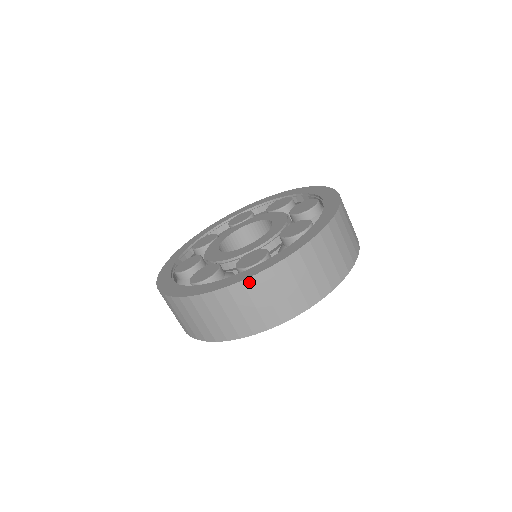
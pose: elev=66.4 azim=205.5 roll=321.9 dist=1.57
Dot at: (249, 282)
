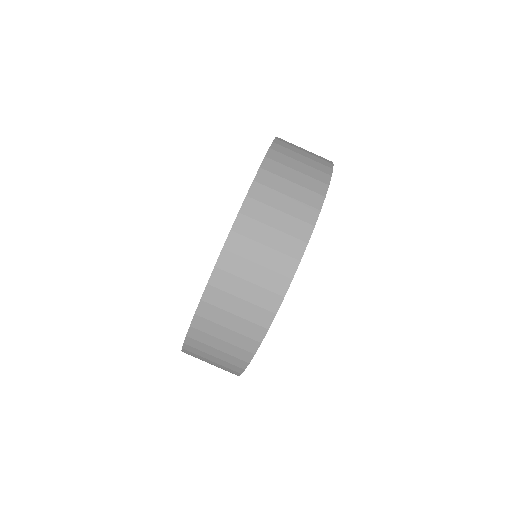
Dot at: (246, 208)
